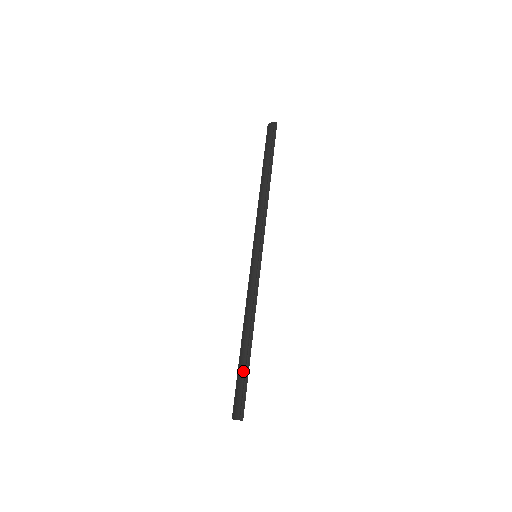
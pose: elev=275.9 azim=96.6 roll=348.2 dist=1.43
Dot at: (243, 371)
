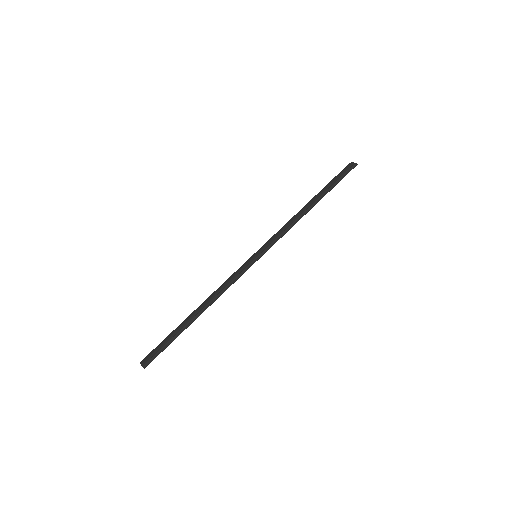
Dot at: (175, 333)
